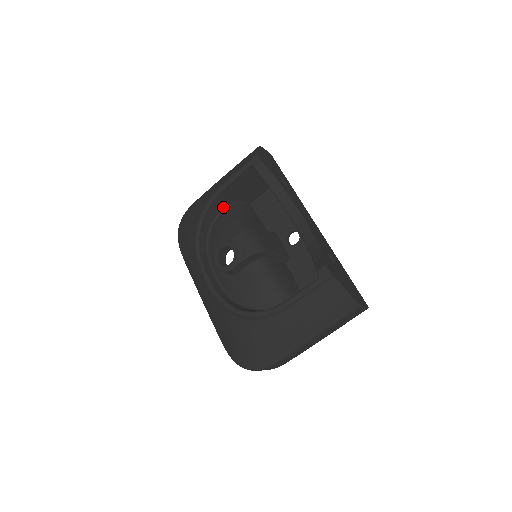
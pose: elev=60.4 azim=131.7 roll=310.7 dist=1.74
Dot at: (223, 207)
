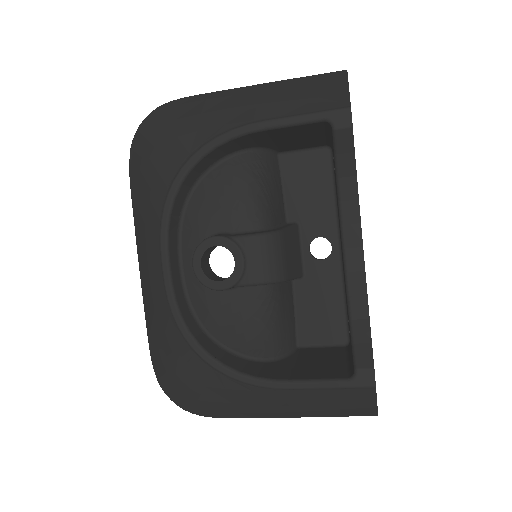
Dot at: (237, 149)
